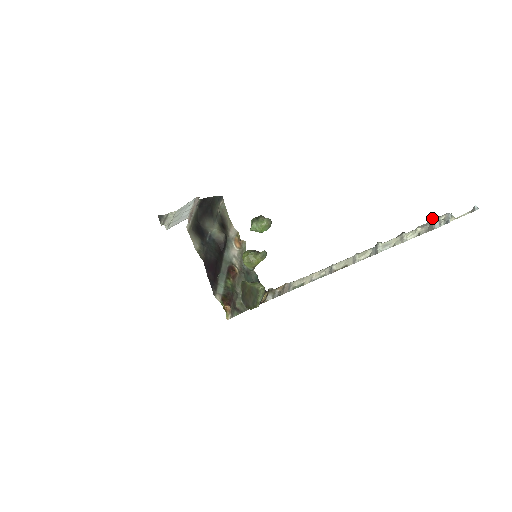
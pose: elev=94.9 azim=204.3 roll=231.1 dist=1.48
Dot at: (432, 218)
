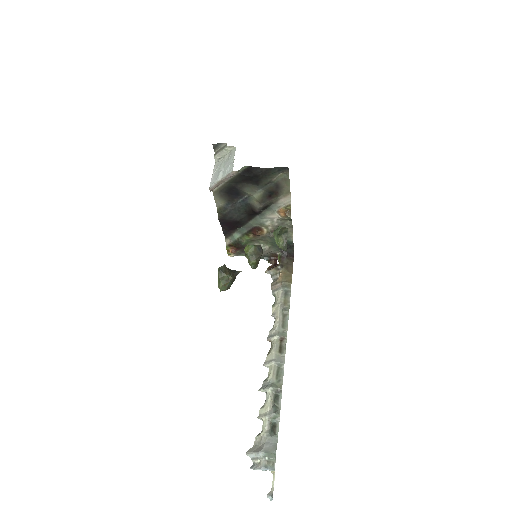
Dot at: (258, 451)
